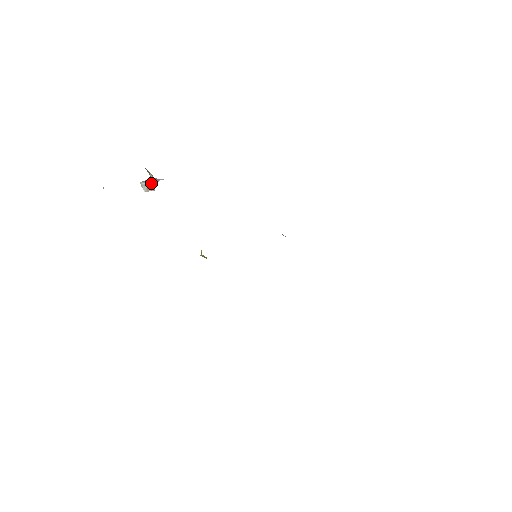
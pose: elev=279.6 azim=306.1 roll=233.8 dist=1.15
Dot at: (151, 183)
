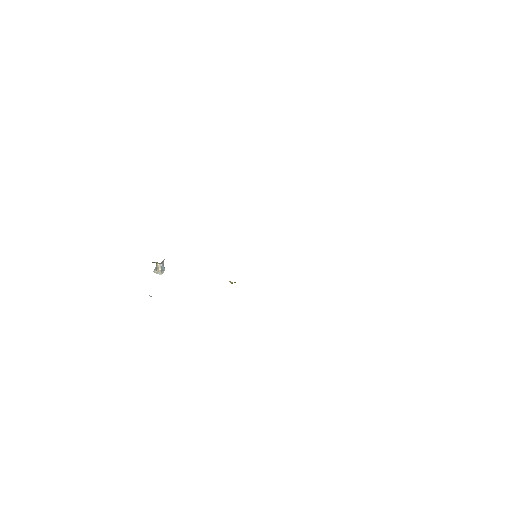
Dot at: (161, 267)
